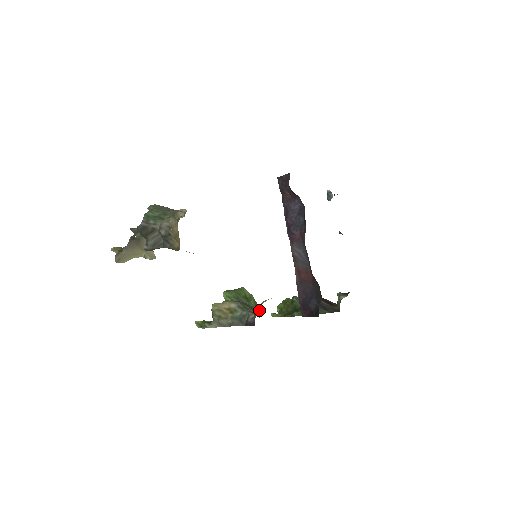
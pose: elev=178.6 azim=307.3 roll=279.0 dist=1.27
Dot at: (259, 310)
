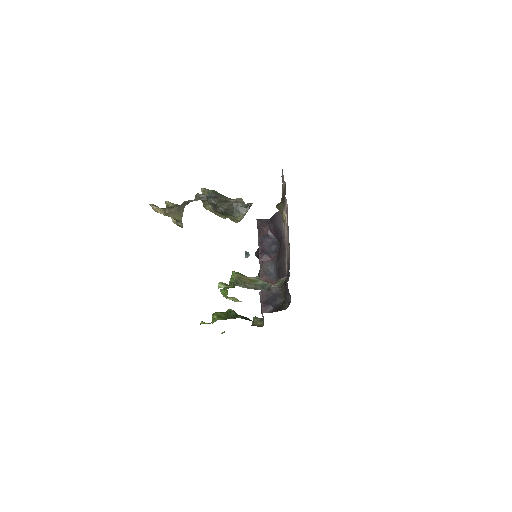
Dot at: occluded
